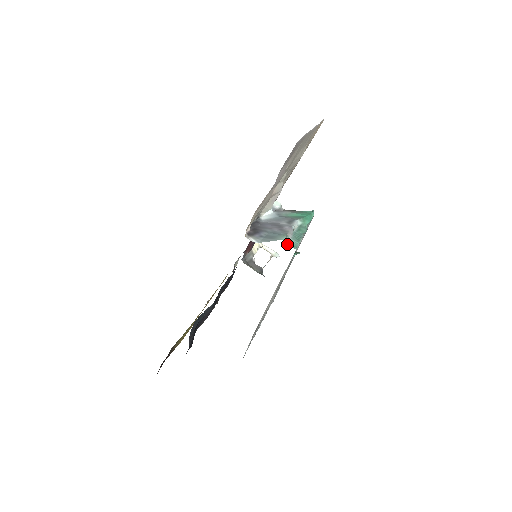
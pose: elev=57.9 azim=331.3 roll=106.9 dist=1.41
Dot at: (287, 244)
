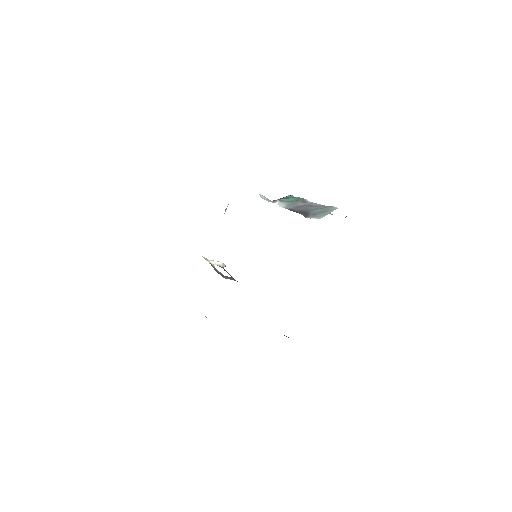
Dot at: occluded
